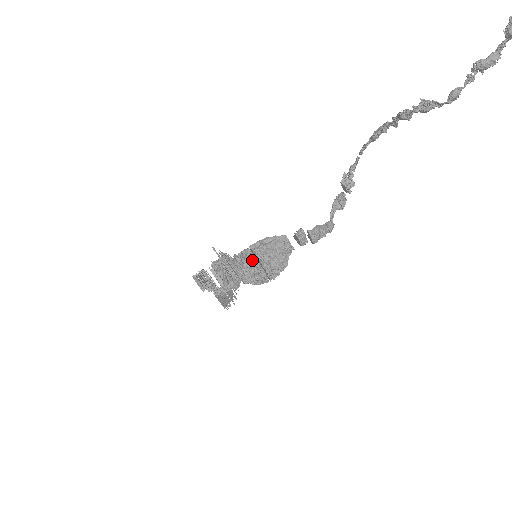
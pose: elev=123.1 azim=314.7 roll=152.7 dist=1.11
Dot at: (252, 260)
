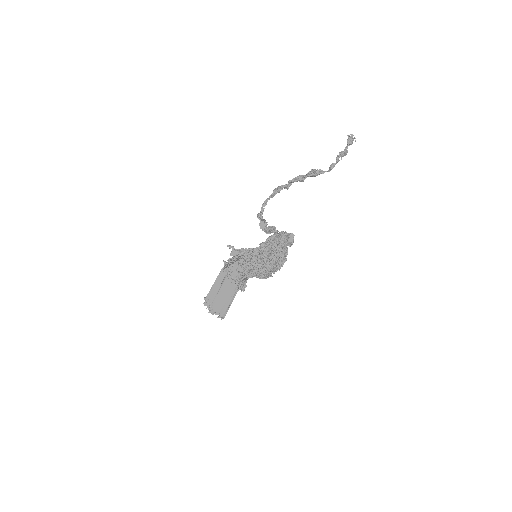
Dot at: (275, 248)
